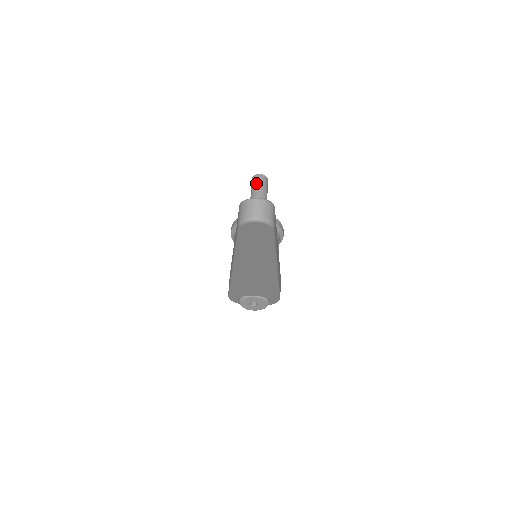
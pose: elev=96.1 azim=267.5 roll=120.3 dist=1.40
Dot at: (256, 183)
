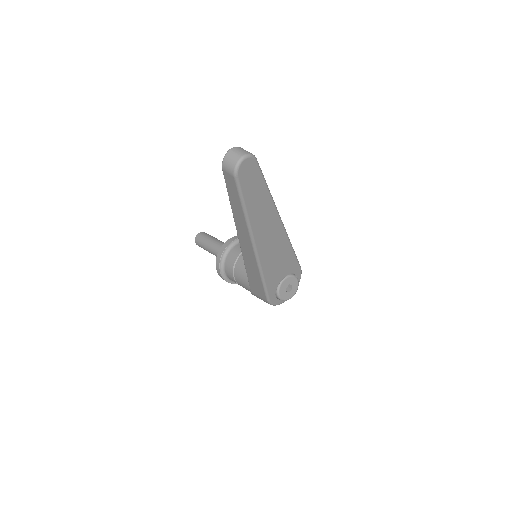
Dot at: (202, 239)
